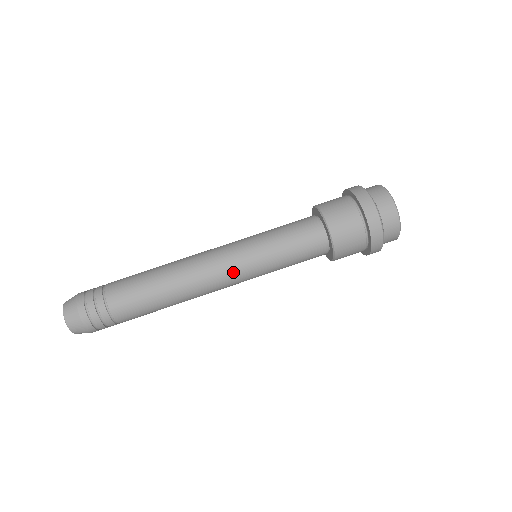
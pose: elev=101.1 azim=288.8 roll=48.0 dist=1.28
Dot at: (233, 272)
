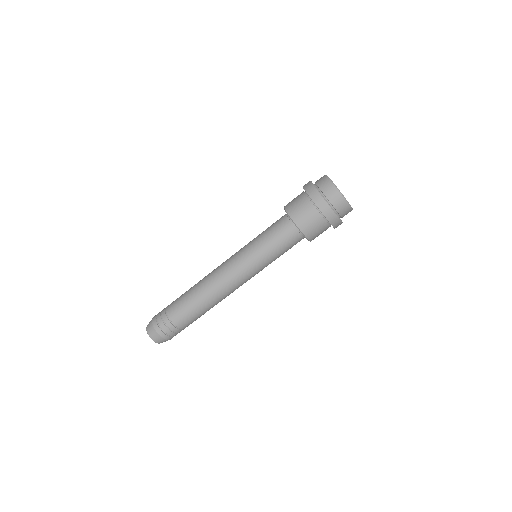
Dot at: occluded
